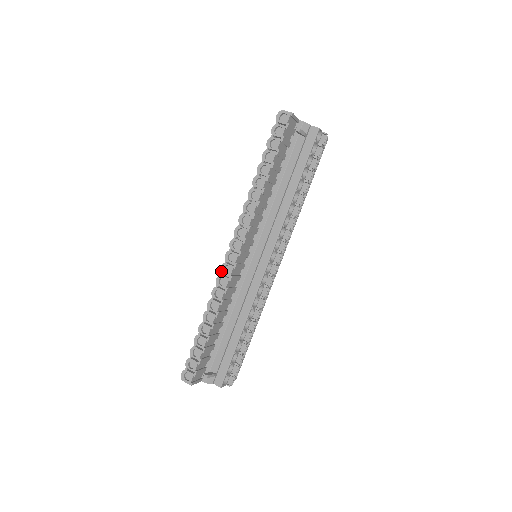
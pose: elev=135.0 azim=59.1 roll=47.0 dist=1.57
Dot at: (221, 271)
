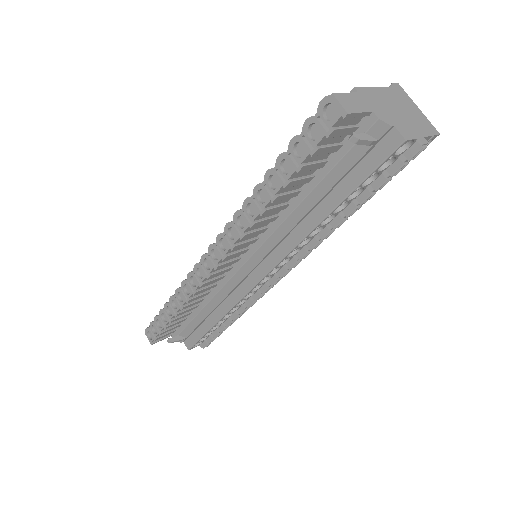
Dot at: (194, 269)
